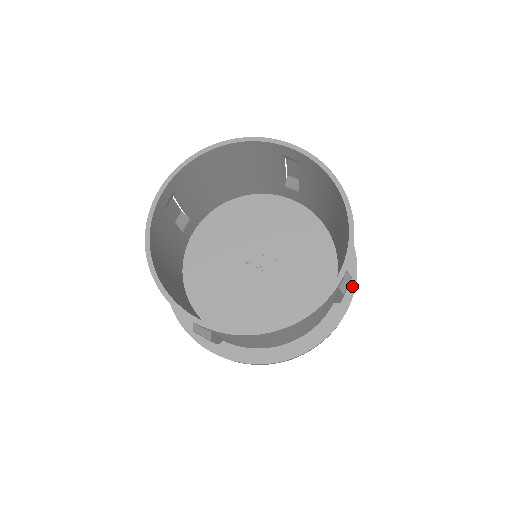
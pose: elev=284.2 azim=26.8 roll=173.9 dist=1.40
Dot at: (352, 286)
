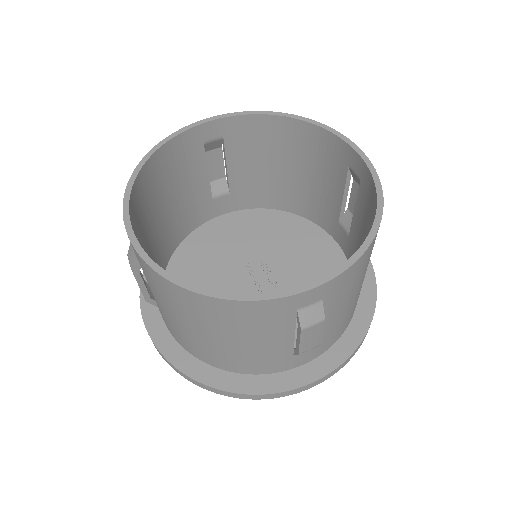
Dot at: (333, 365)
